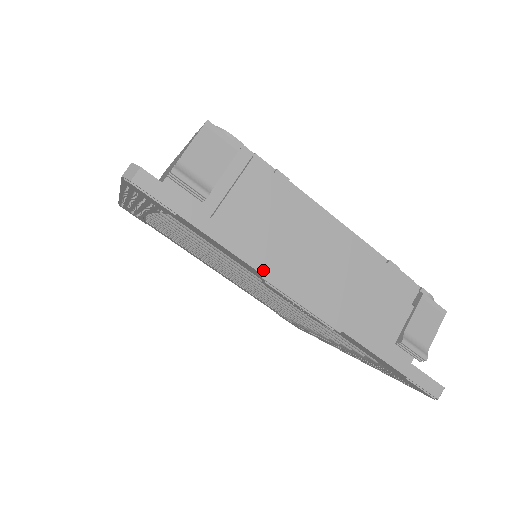
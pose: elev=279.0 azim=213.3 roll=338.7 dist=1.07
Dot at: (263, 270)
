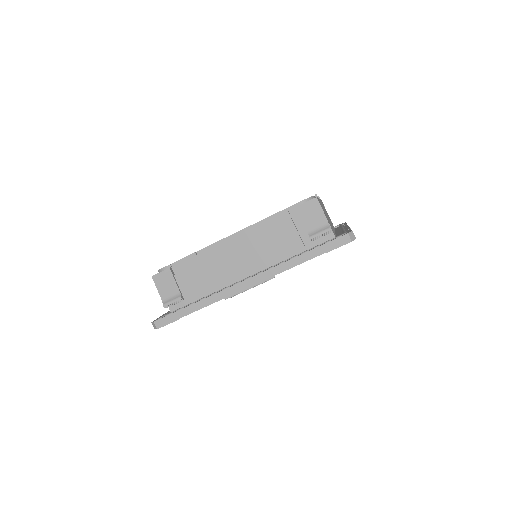
Dot at: (222, 297)
